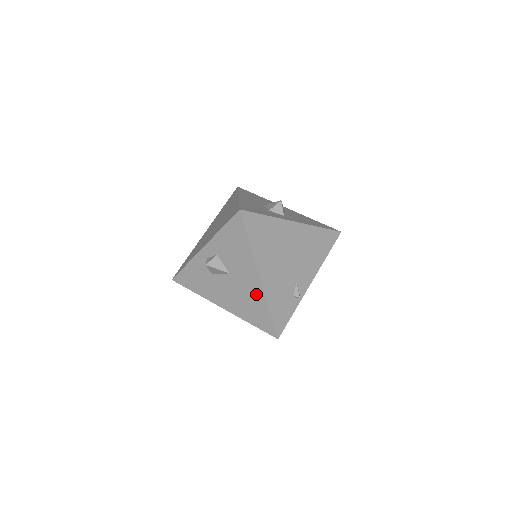
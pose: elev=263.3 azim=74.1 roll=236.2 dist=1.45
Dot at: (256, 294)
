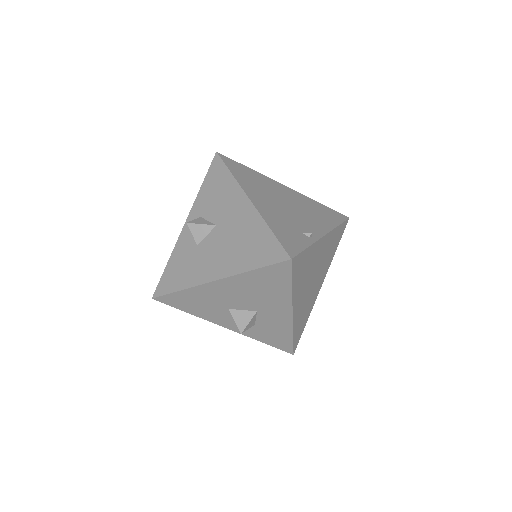
Dot at: (250, 222)
